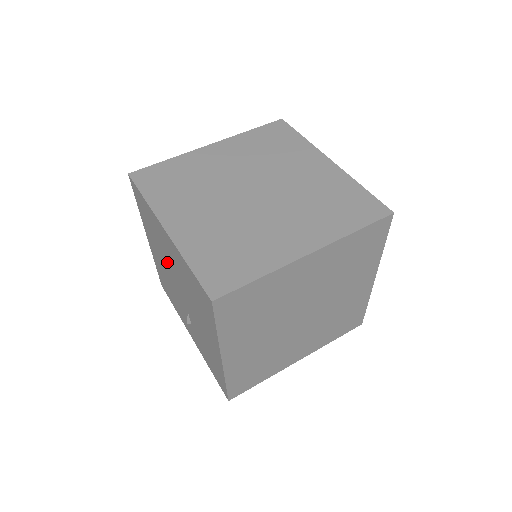
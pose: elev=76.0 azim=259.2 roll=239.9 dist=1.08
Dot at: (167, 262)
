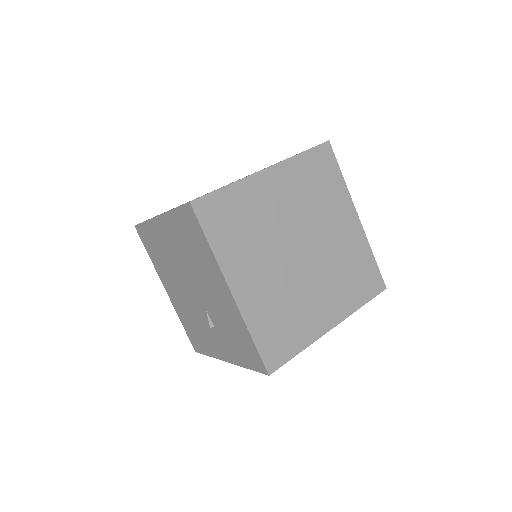
Dot at: (176, 272)
